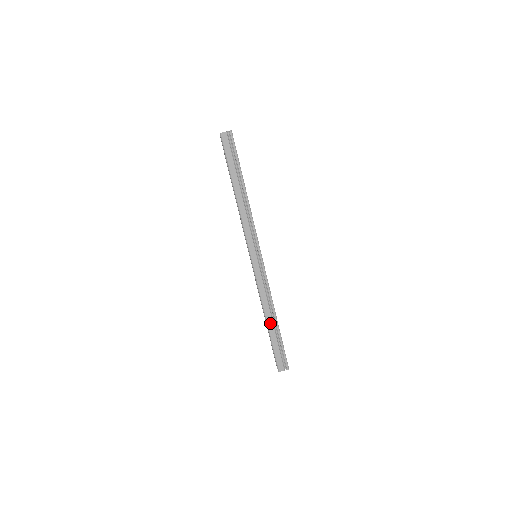
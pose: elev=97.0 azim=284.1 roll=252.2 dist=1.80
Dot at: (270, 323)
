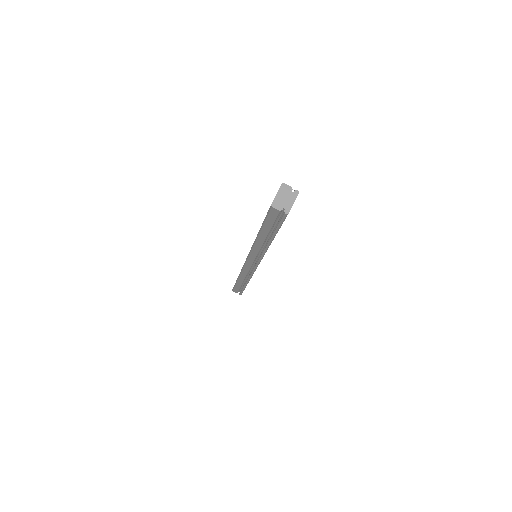
Dot at: (240, 281)
